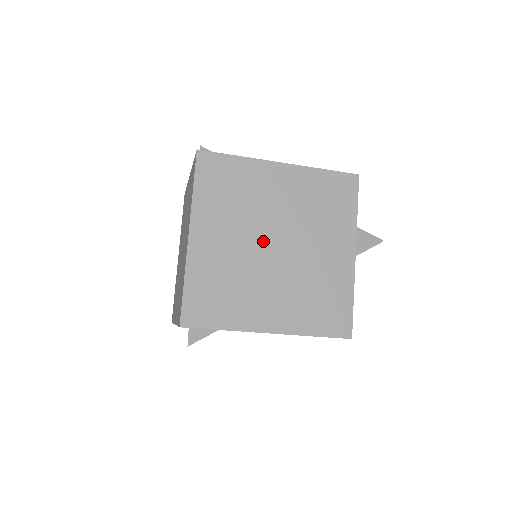
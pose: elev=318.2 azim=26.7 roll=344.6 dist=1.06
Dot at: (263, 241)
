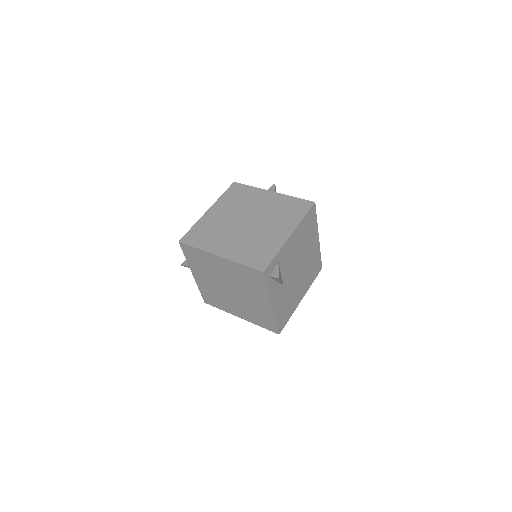
Dot at: (241, 226)
